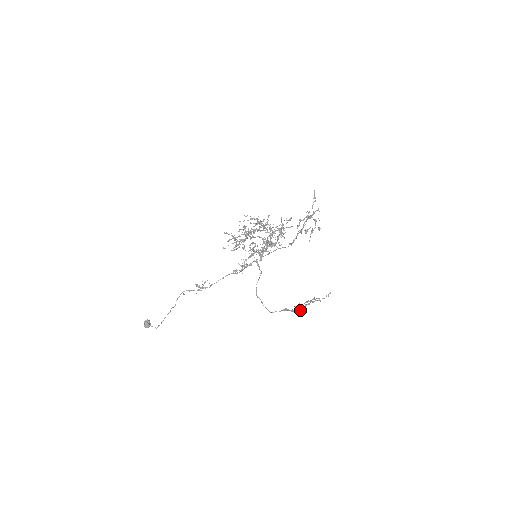
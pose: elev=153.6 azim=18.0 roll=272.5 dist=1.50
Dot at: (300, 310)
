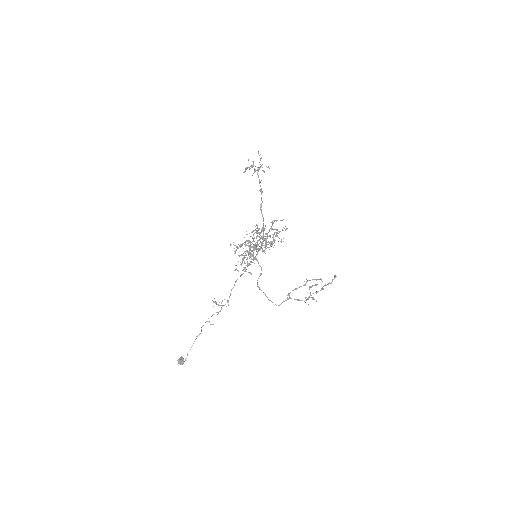
Dot at: (307, 299)
